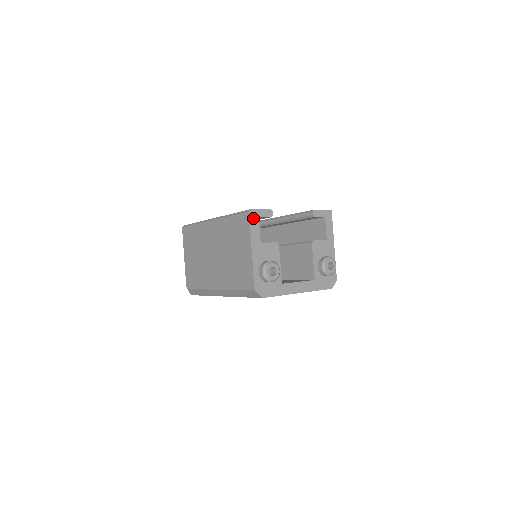
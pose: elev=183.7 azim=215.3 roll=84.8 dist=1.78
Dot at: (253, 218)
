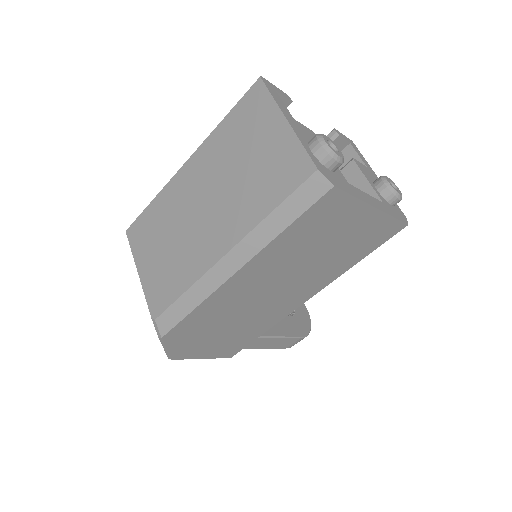
Dot at: (269, 87)
